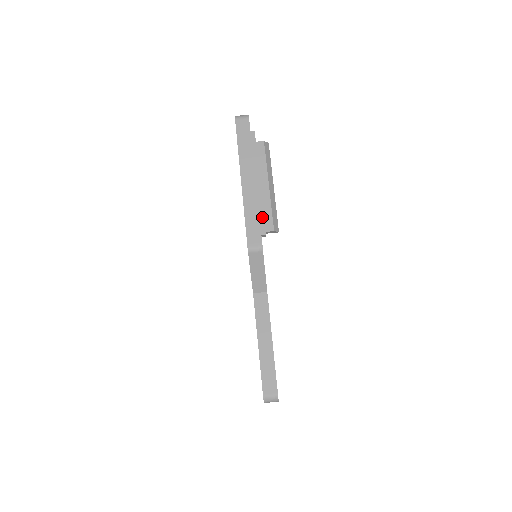
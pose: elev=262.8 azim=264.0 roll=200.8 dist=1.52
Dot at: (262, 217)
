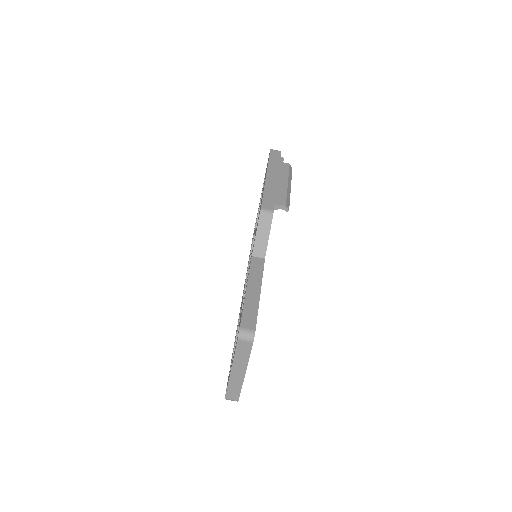
Dot at: (278, 196)
